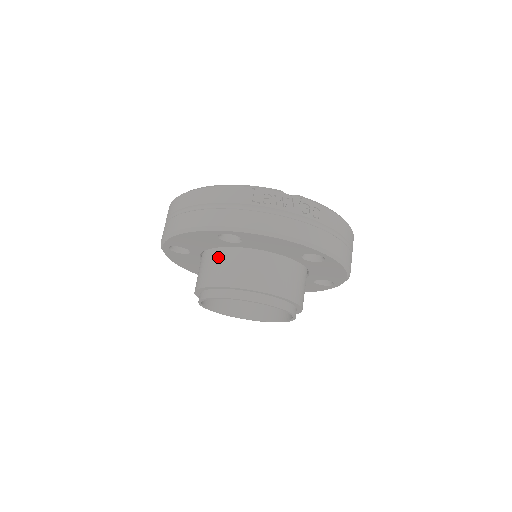
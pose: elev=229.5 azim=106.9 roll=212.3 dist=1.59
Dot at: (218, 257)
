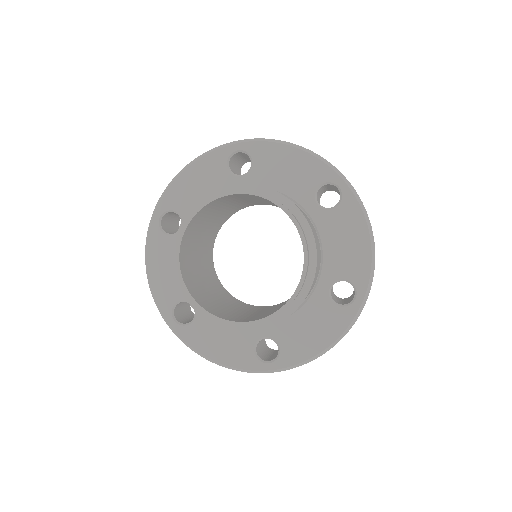
Dot at: occluded
